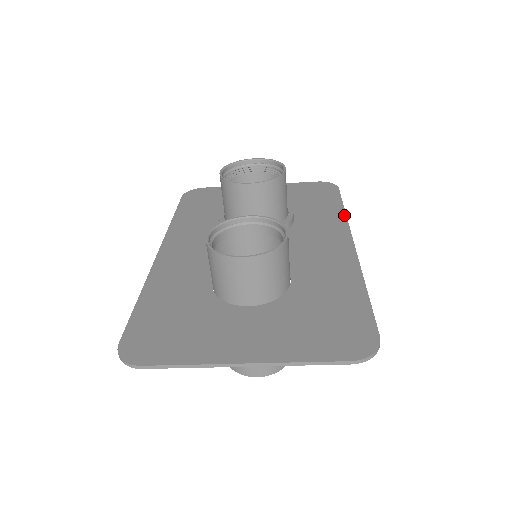
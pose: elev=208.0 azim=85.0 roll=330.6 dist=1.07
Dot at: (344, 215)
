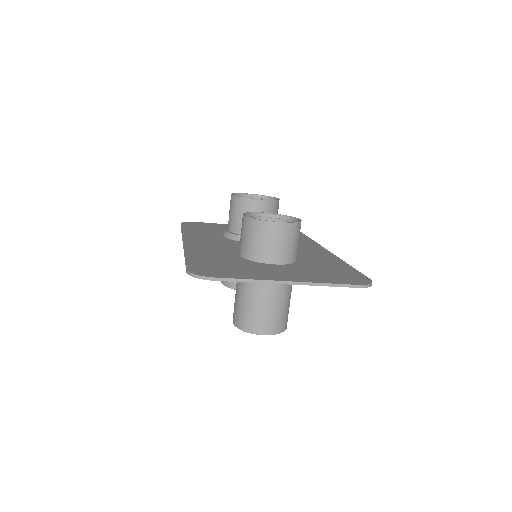
Dot at: (314, 241)
